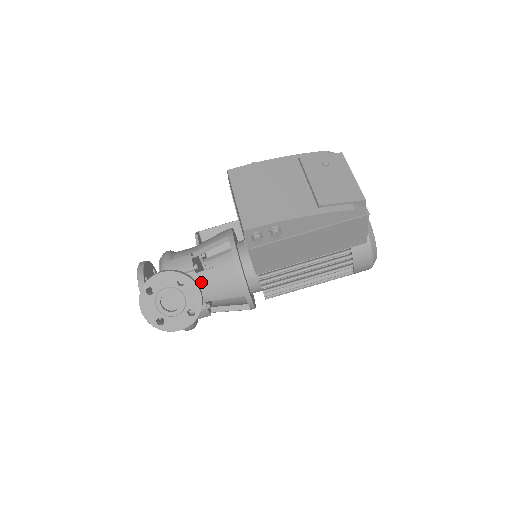
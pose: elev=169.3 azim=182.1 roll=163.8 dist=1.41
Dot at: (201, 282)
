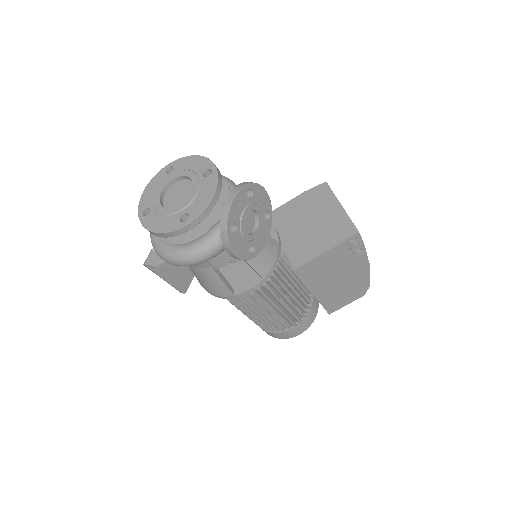
Dot at: occluded
